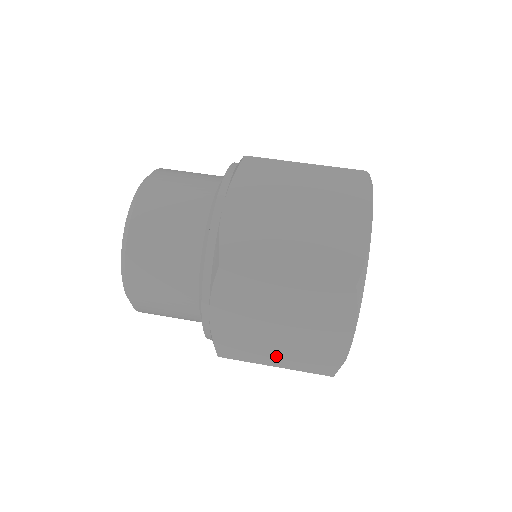
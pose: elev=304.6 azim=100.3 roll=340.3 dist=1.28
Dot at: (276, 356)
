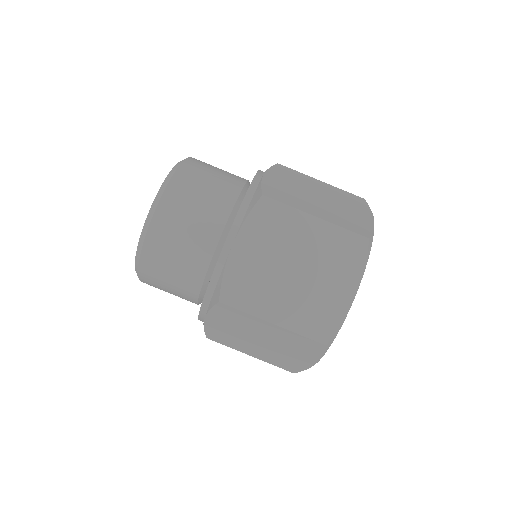
Dot at: occluded
